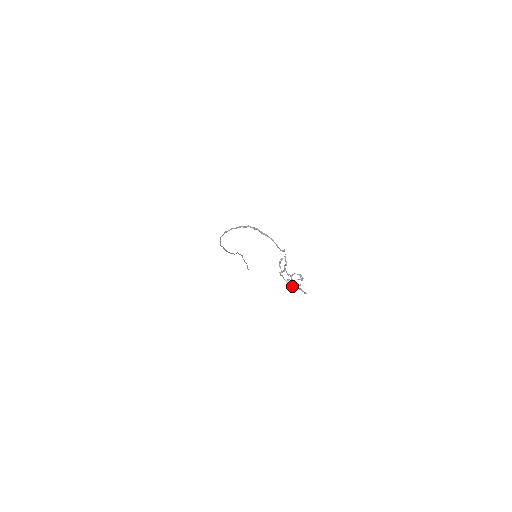
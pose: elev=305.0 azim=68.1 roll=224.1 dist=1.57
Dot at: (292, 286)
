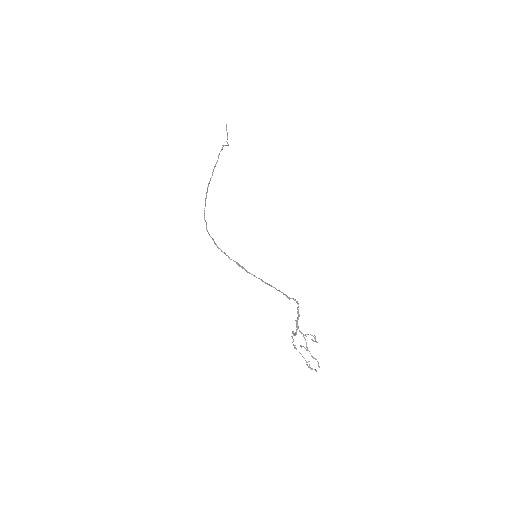
Dot at: (306, 361)
